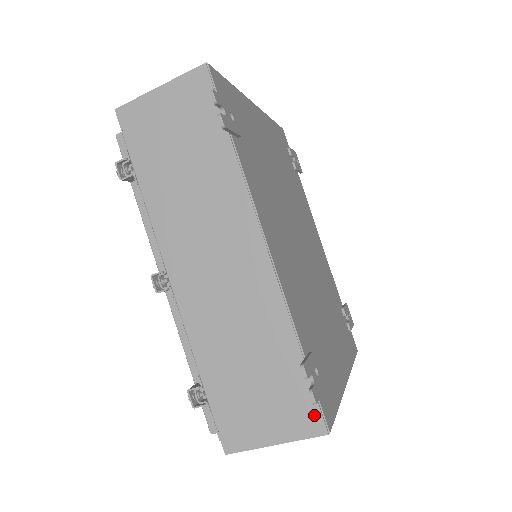
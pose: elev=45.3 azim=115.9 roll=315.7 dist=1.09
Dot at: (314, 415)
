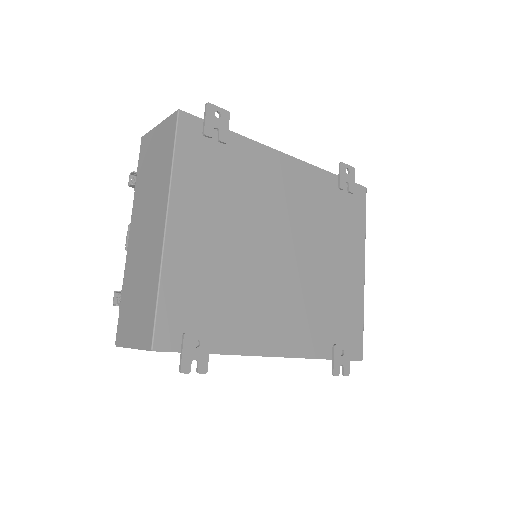
Dot at: occluded
